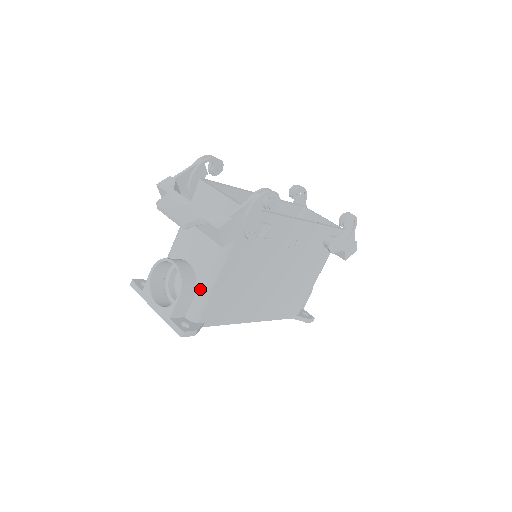
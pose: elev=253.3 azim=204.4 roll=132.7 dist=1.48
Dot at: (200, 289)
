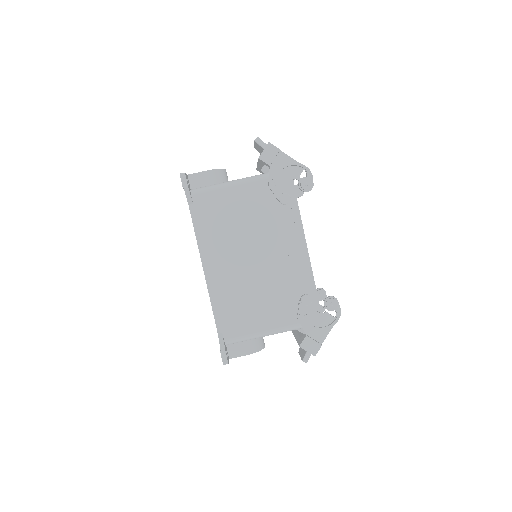
Dot at: (218, 184)
